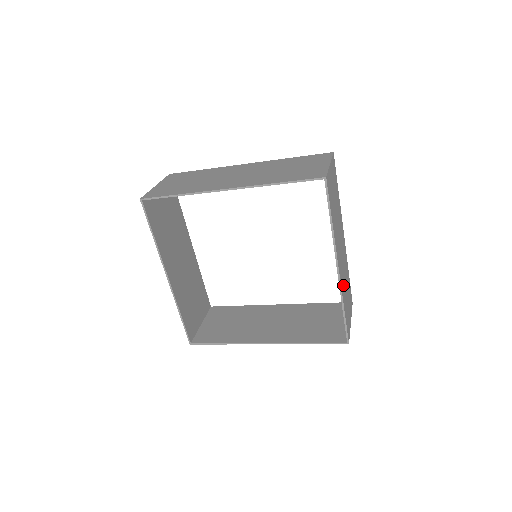
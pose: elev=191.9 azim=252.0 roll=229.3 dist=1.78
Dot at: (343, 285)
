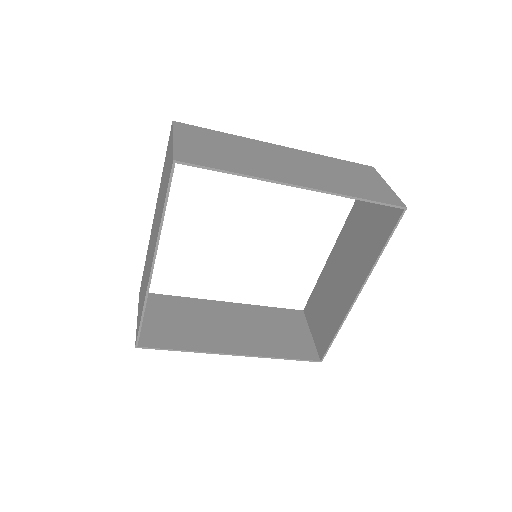
Dot at: (340, 306)
